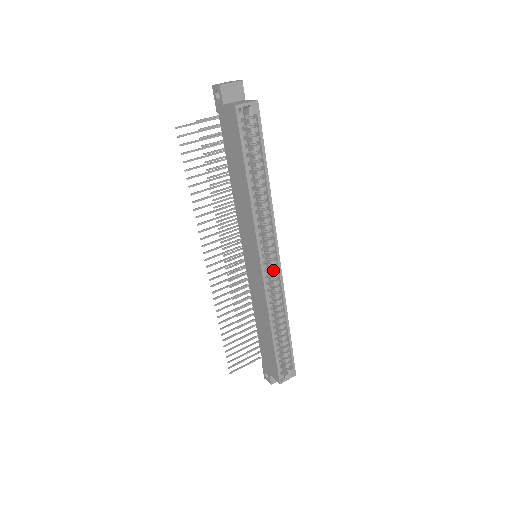
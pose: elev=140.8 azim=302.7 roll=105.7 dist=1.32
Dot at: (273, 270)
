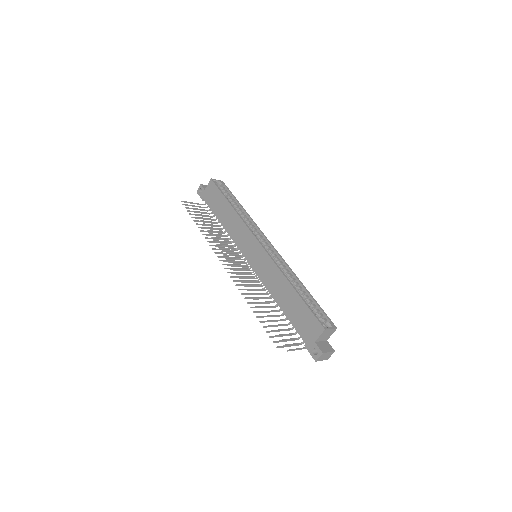
Dot at: (271, 251)
